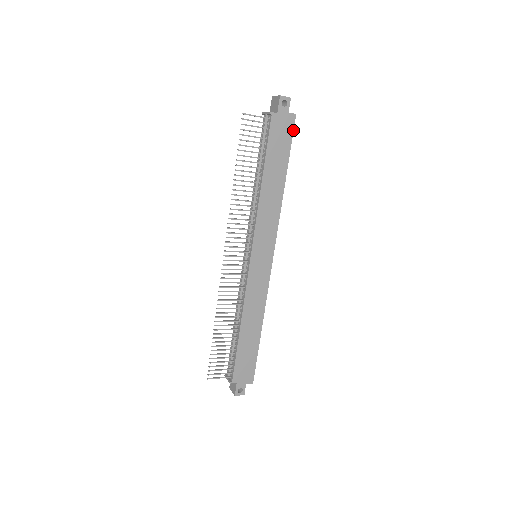
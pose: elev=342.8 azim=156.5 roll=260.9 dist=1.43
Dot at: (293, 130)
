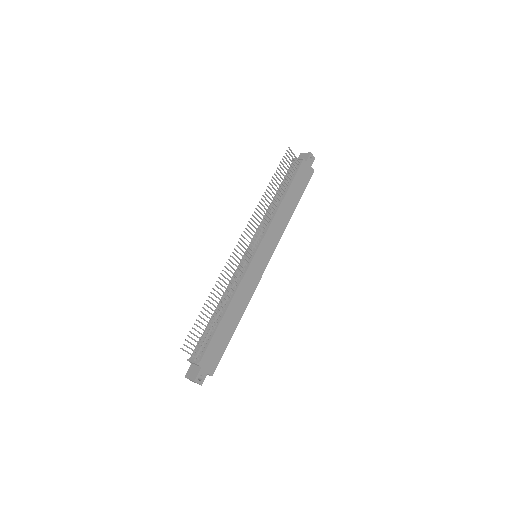
Dot at: occluded
